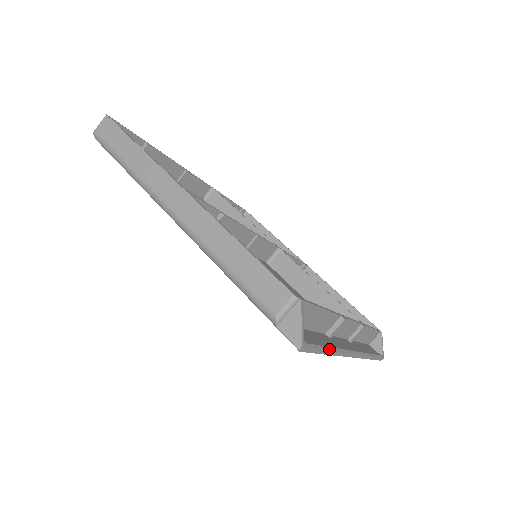
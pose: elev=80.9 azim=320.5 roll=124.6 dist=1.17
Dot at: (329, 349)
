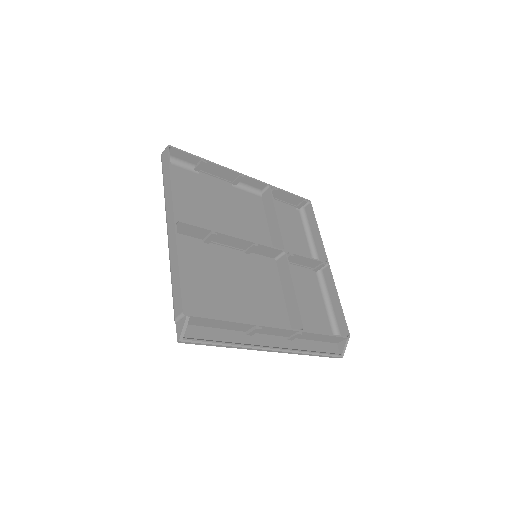
Dot at: (222, 345)
